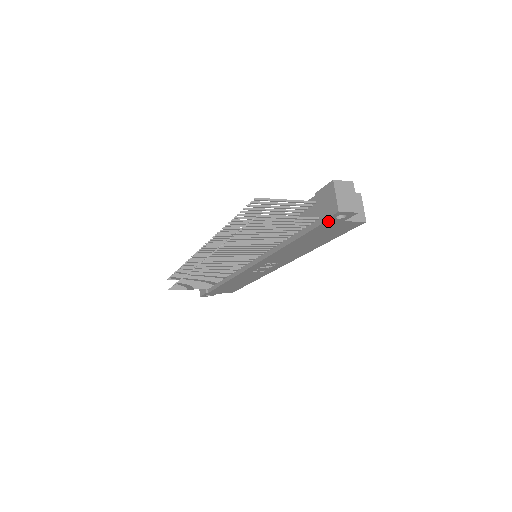
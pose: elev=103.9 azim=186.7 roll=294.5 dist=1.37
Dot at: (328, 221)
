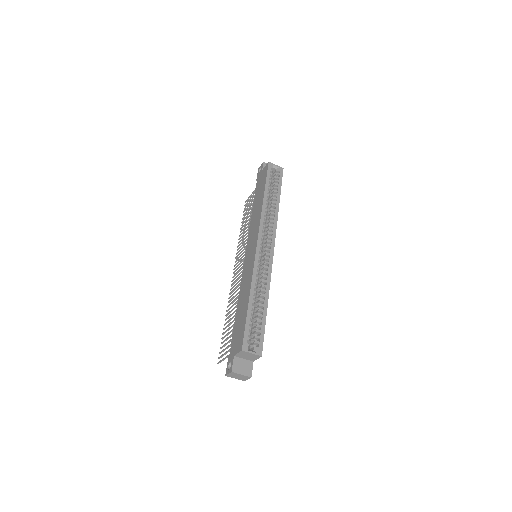
Dot at: occluded
